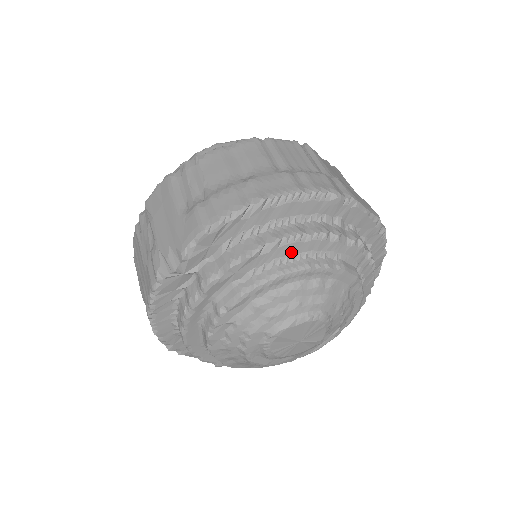
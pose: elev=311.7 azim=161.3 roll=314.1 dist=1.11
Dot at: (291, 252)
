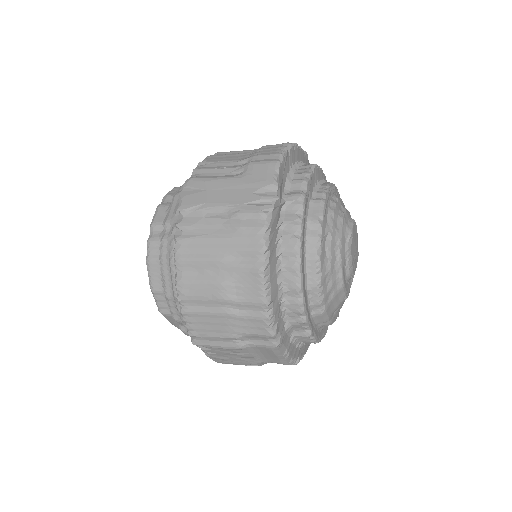
Dot at: (319, 177)
